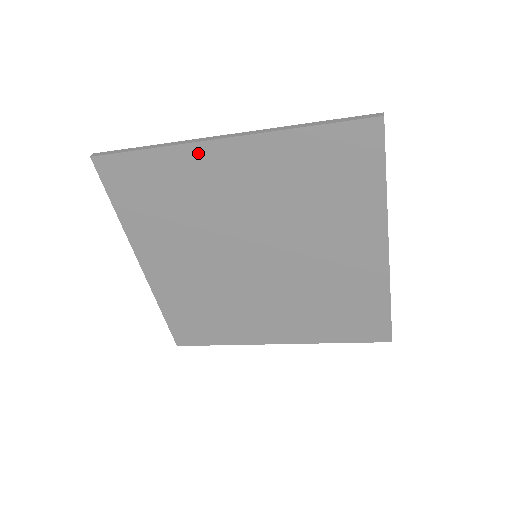
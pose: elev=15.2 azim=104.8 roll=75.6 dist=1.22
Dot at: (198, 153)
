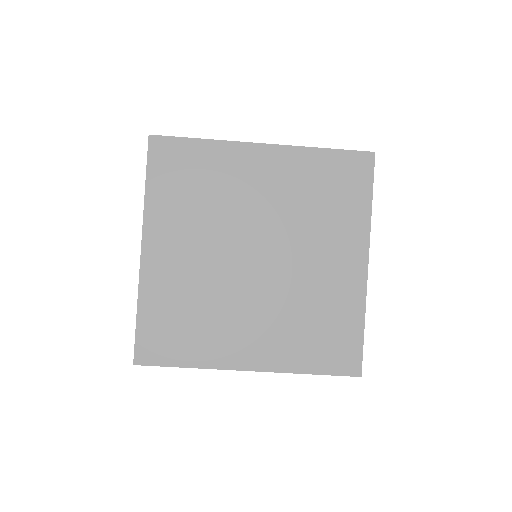
Dot at: (239, 150)
